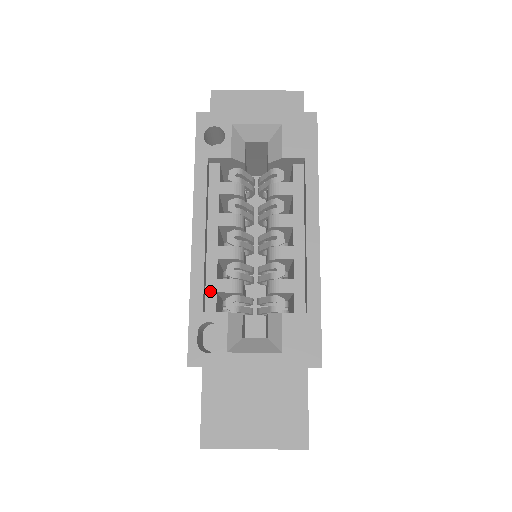
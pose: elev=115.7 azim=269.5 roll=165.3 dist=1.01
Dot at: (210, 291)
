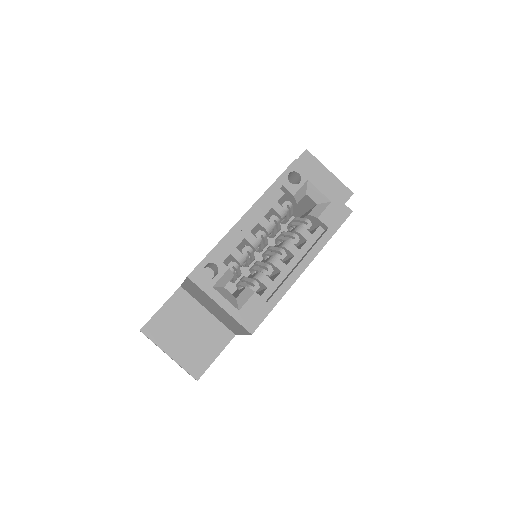
Dot at: (227, 251)
